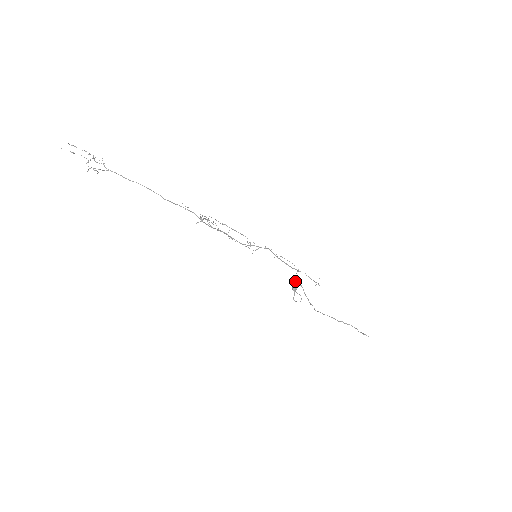
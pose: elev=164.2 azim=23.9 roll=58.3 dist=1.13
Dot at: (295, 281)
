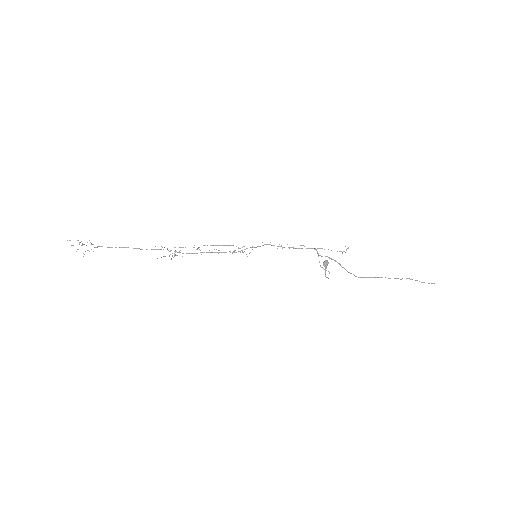
Dot at: occluded
